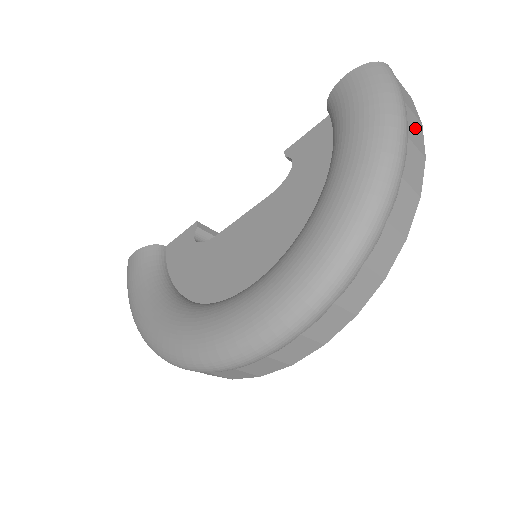
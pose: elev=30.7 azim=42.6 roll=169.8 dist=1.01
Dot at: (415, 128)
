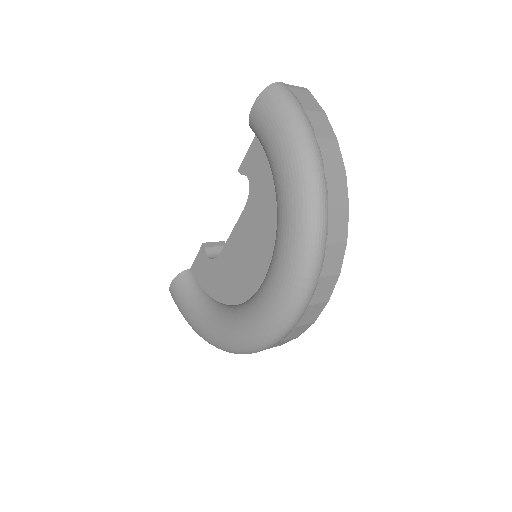
Dot at: (320, 123)
